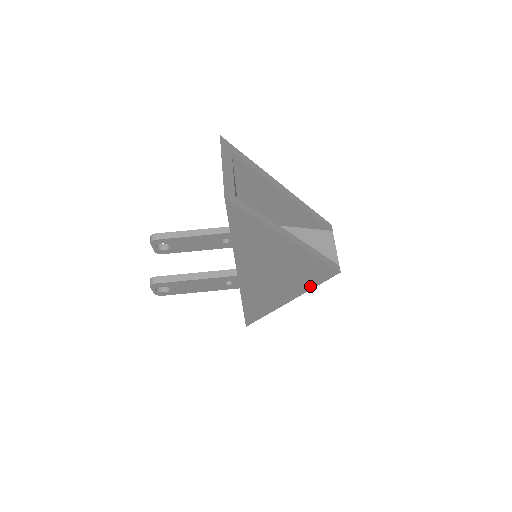
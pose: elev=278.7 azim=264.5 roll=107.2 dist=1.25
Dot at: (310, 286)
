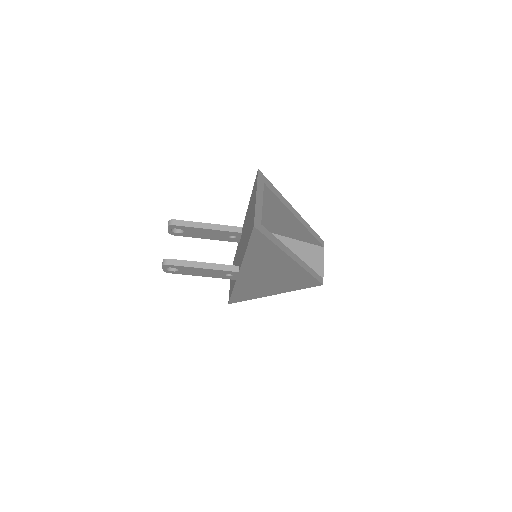
Dot at: (295, 288)
